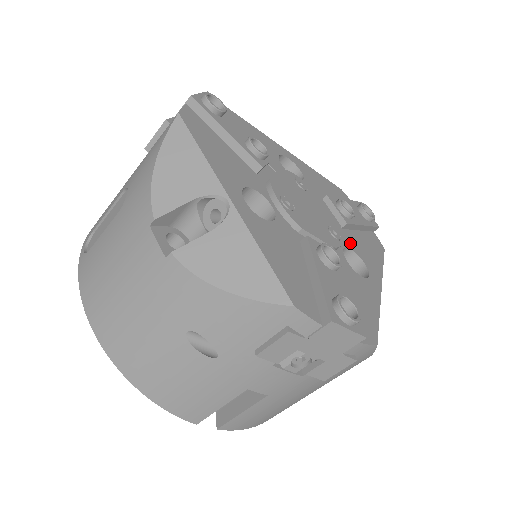
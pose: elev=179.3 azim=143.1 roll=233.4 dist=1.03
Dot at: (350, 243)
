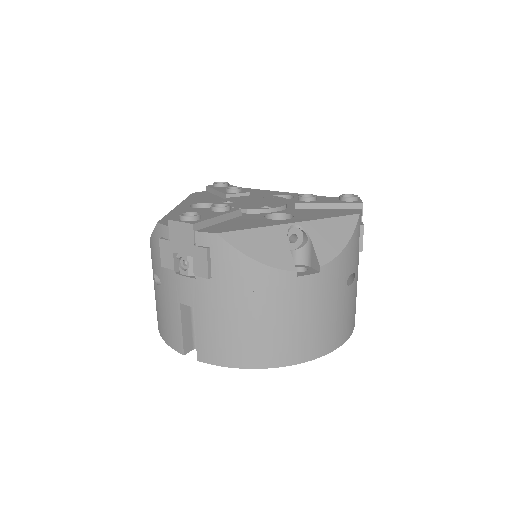
Dot at: (293, 212)
